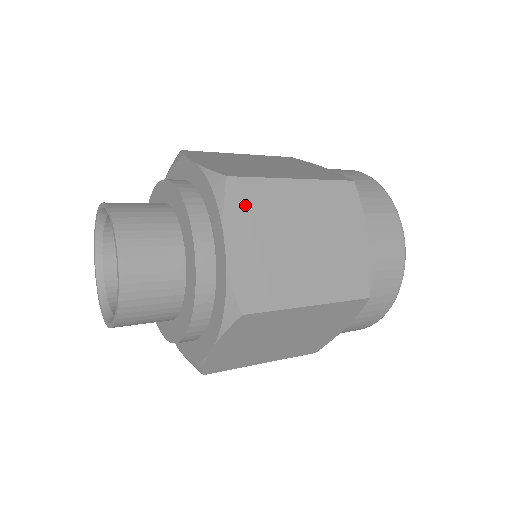
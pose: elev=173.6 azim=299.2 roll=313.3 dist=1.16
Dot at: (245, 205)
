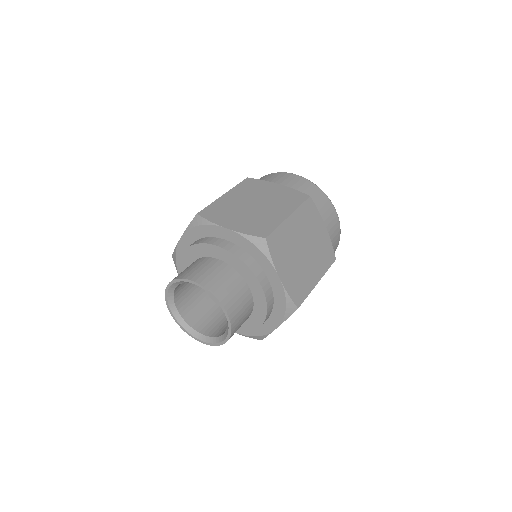
Dot at: (278, 249)
